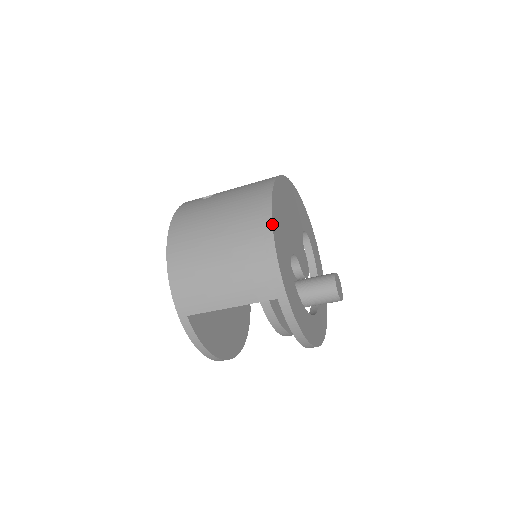
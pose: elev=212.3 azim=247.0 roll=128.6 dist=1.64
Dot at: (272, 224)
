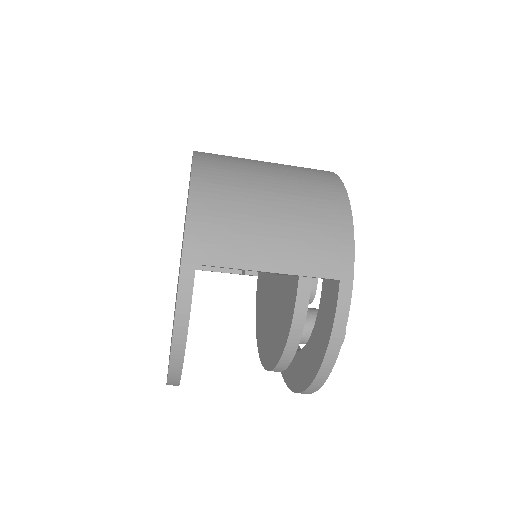
Dot at: occluded
